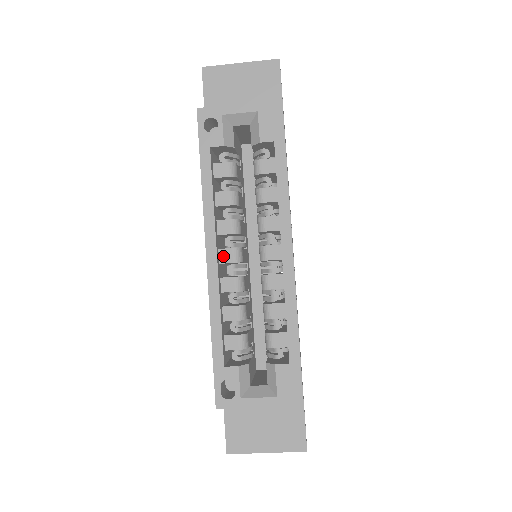
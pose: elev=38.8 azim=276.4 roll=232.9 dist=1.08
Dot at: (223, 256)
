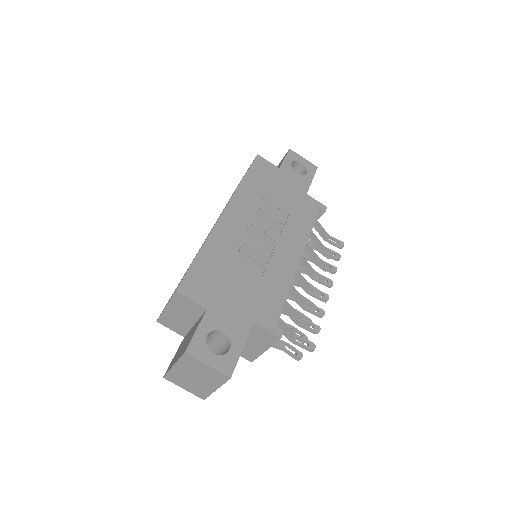
Dot at: occluded
